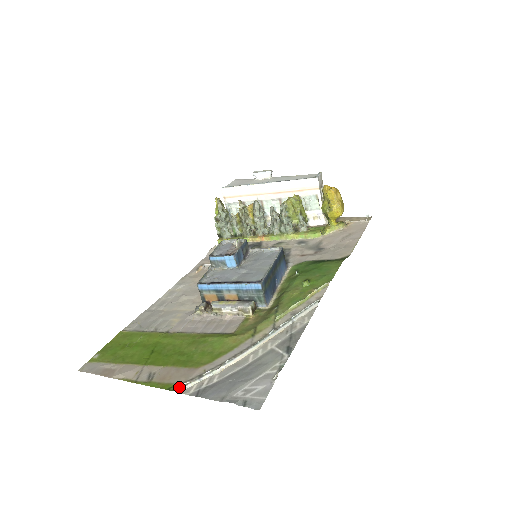
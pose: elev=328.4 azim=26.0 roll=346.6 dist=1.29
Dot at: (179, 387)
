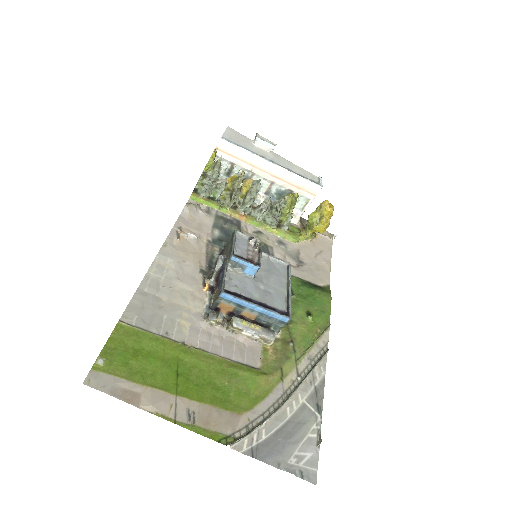
Dot at: (234, 443)
